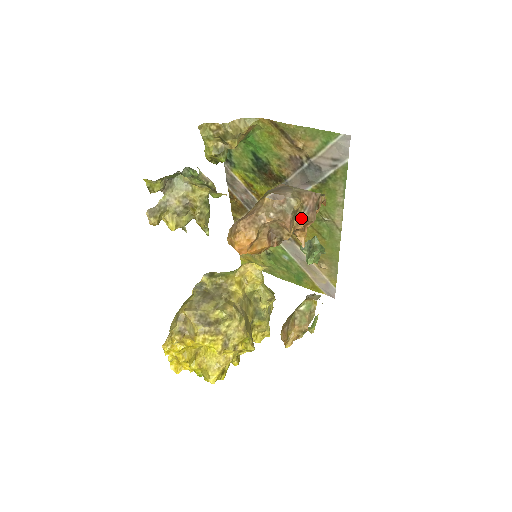
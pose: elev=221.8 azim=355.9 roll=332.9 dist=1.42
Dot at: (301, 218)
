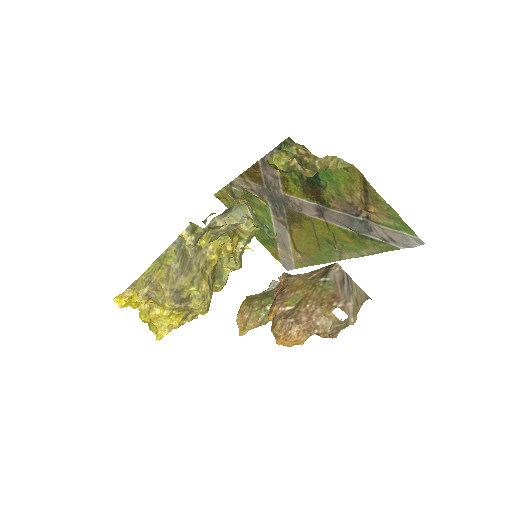
Dot at: occluded
